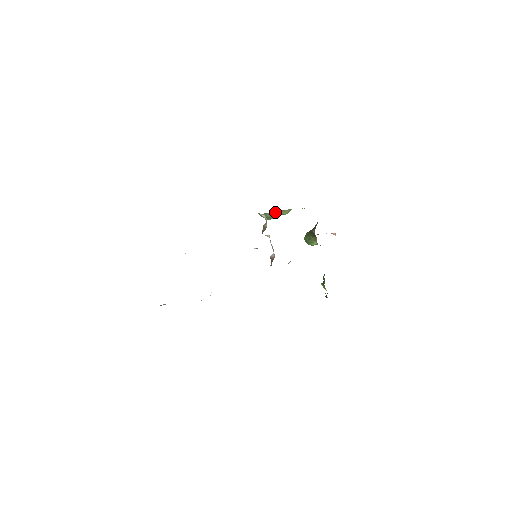
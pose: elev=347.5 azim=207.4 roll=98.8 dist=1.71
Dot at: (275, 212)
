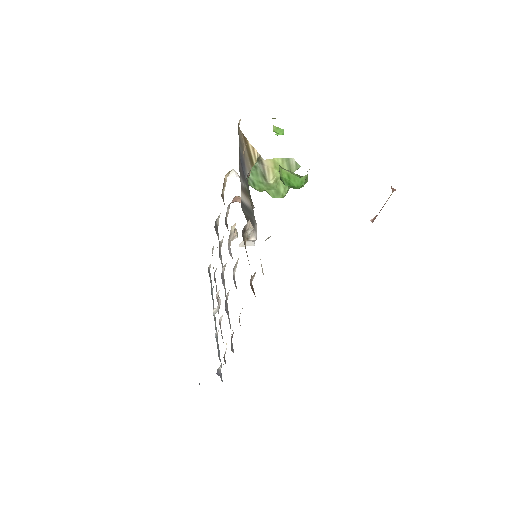
Dot at: (254, 165)
